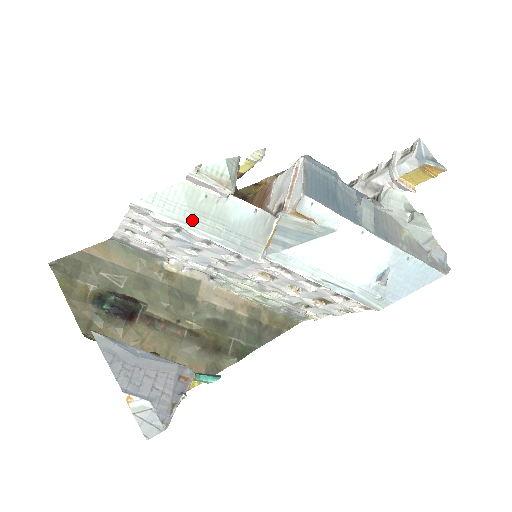
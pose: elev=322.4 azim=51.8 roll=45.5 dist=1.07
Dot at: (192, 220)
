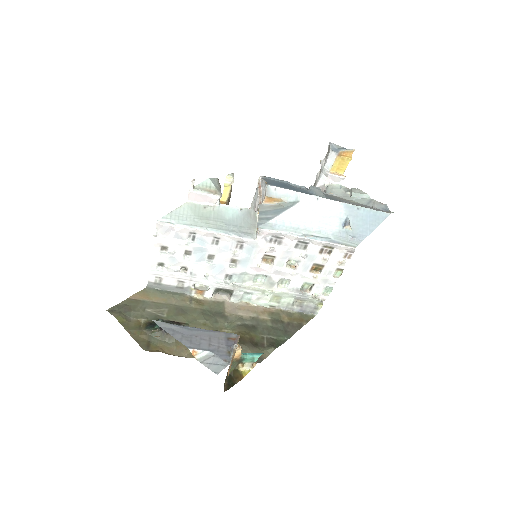
Dot at: (200, 223)
